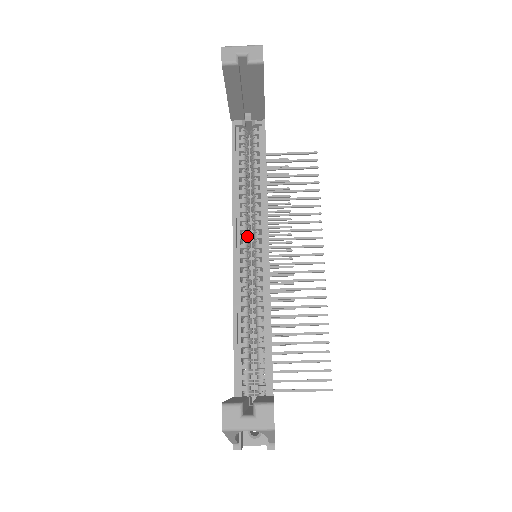
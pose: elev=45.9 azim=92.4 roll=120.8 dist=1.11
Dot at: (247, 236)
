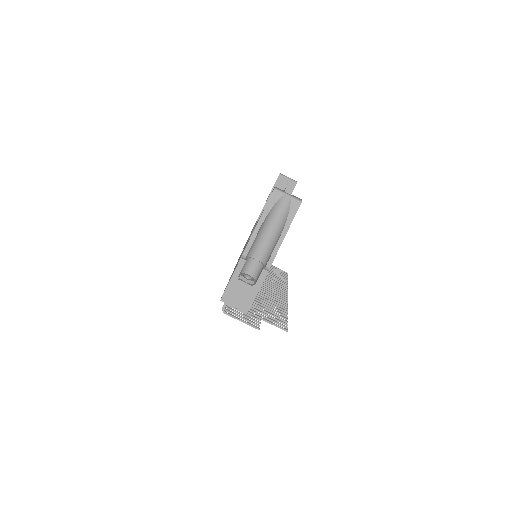
Dot at: occluded
